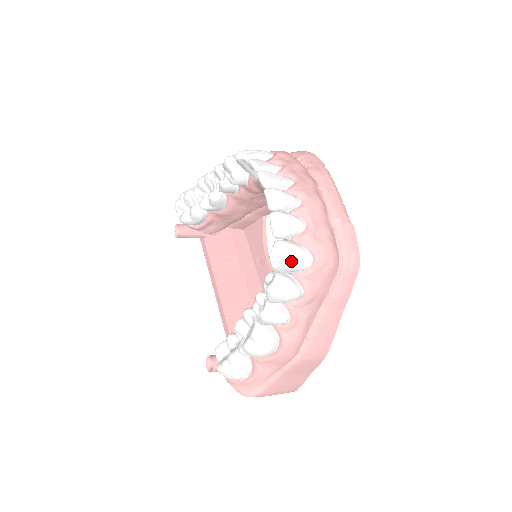
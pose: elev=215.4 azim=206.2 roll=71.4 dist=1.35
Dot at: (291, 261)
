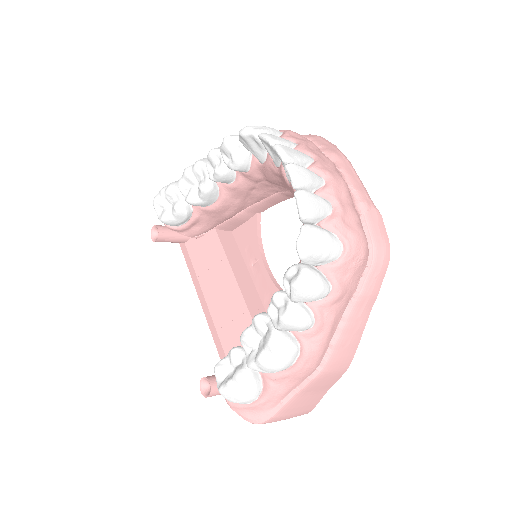
Dot at: (321, 249)
